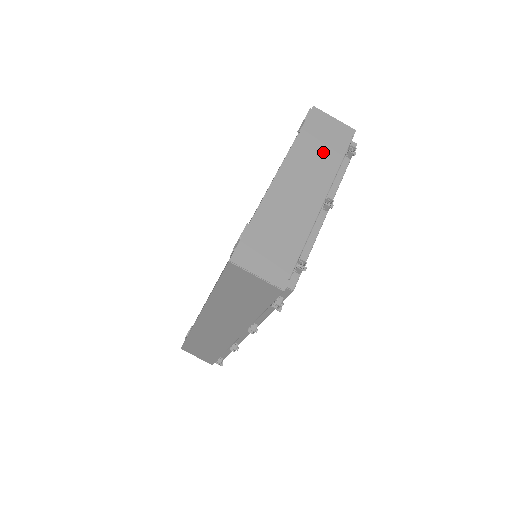
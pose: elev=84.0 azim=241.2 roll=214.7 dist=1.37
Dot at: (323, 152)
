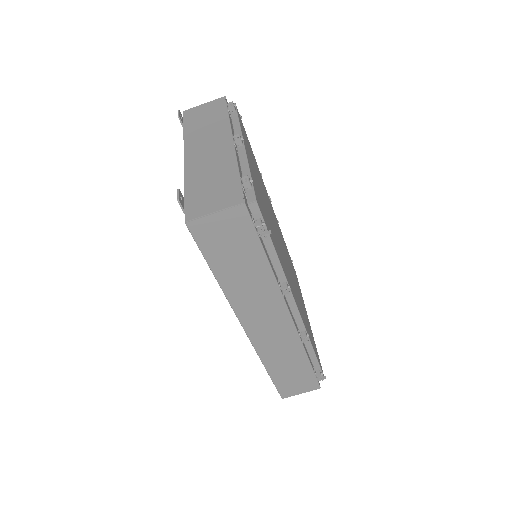
Dot at: (210, 122)
